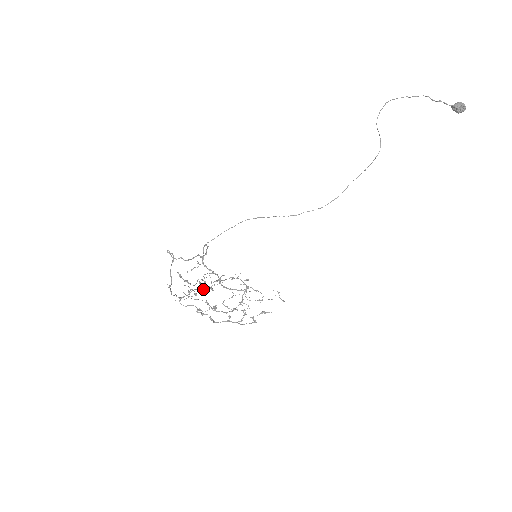
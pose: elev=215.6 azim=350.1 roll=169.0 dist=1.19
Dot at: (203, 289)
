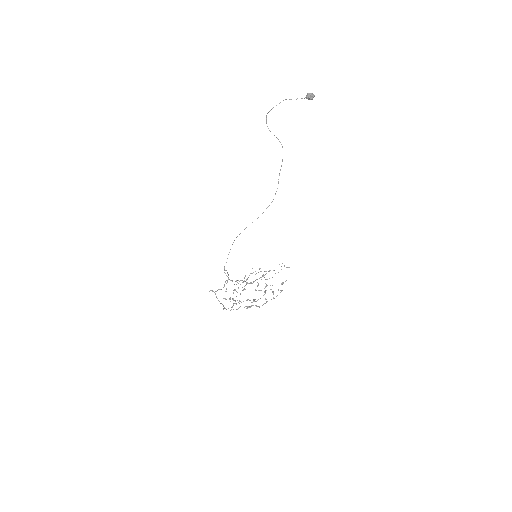
Dot at: (240, 294)
